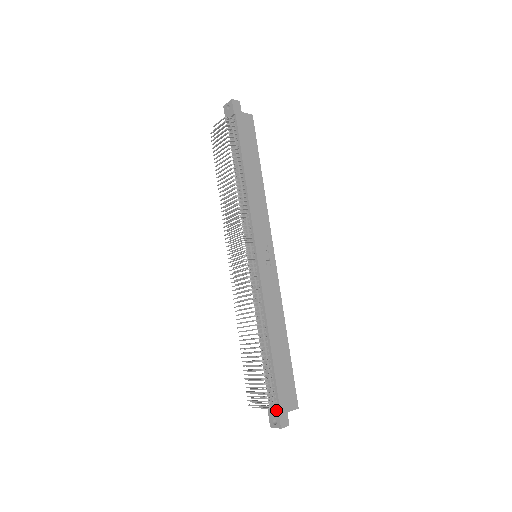
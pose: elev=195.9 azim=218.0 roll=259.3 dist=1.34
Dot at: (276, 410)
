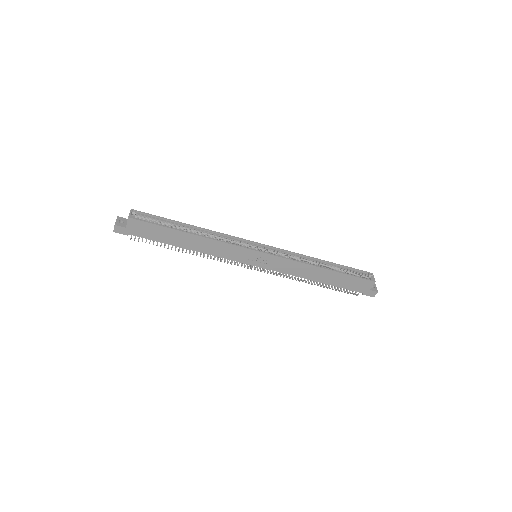
Dot at: (362, 293)
